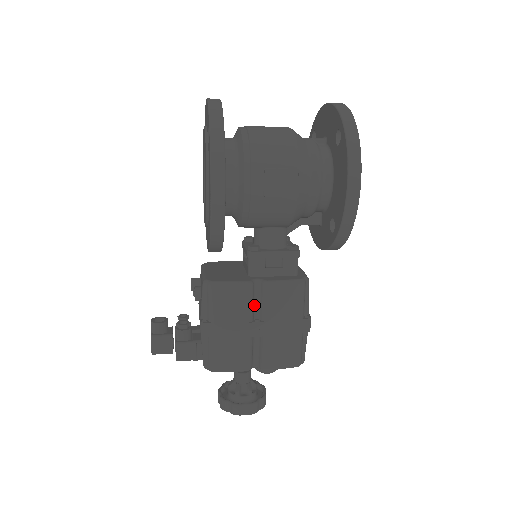
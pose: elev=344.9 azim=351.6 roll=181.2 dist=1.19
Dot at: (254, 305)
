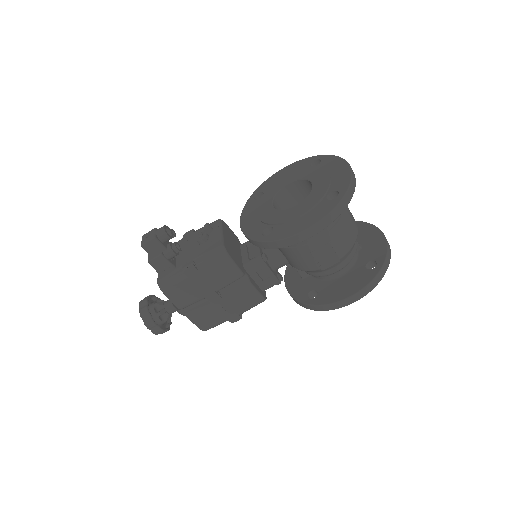
Dot at: (228, 285)
